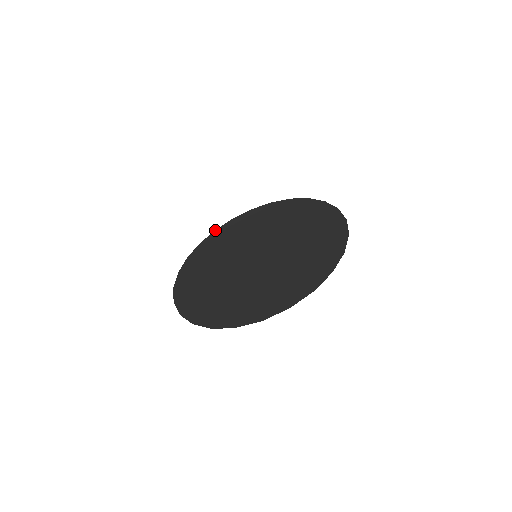
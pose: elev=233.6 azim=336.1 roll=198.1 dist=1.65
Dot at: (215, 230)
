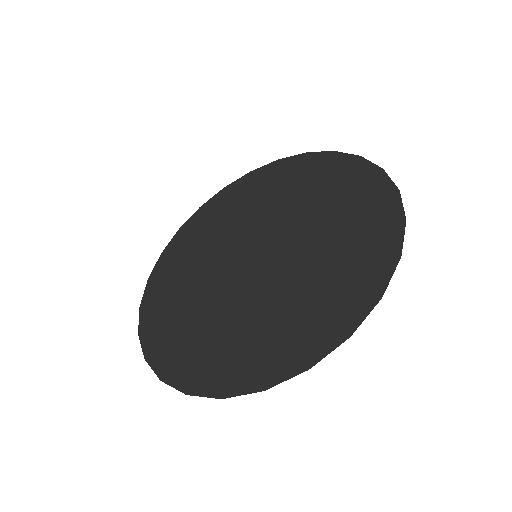
Dot at: (147, 281)
